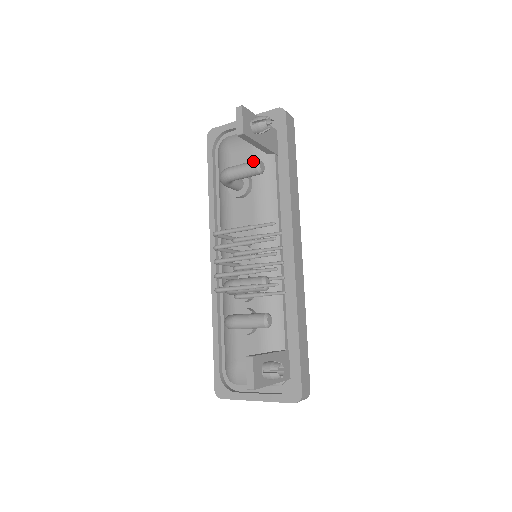
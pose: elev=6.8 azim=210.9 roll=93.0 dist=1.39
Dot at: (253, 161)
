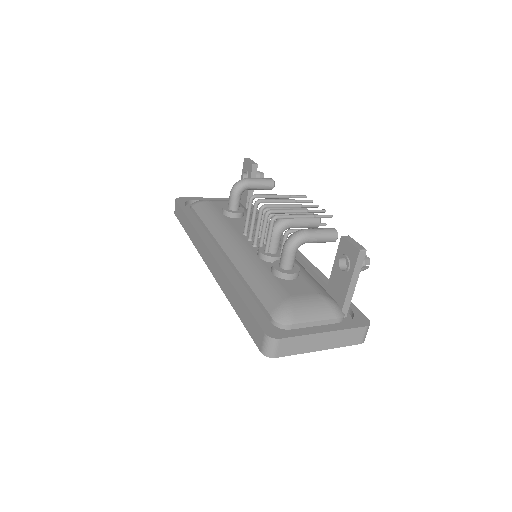
Dot at: occluded
